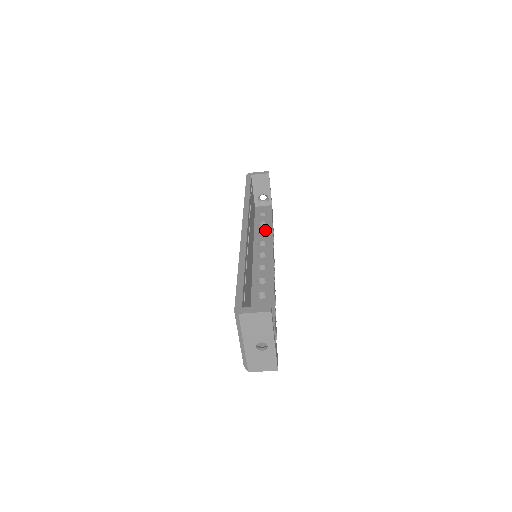
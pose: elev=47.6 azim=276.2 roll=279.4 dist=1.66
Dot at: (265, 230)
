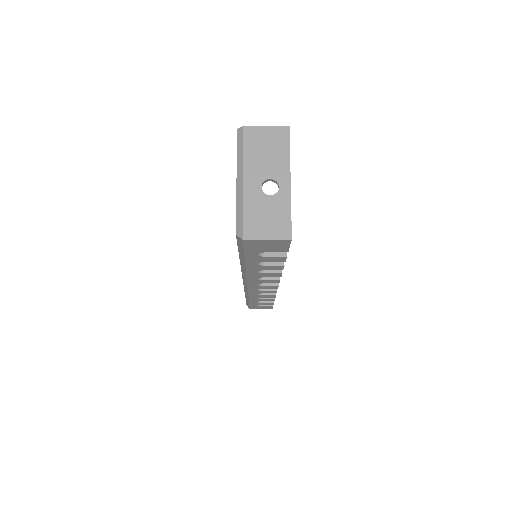
Dot at: occluded
